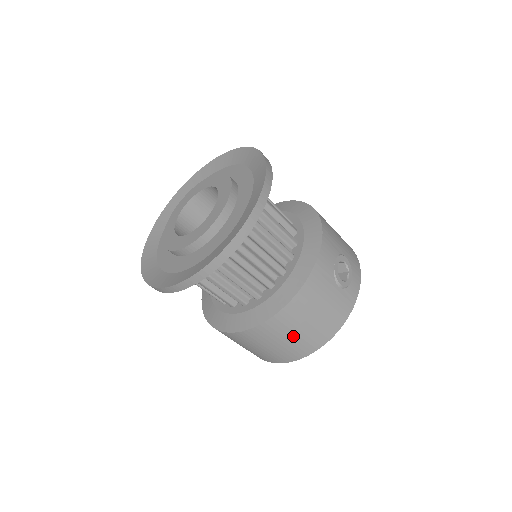
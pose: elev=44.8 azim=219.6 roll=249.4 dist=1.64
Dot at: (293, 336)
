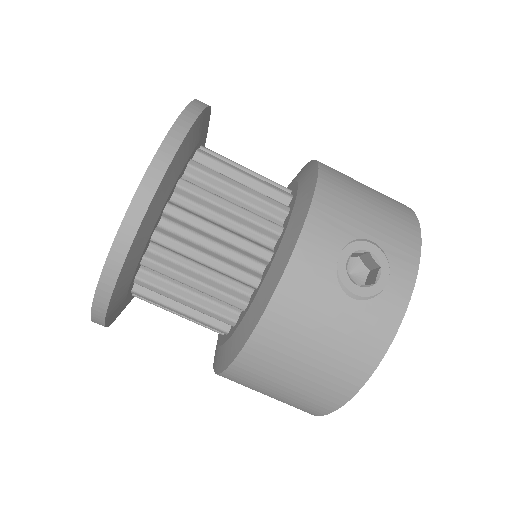
Dot at: (290, 382)
